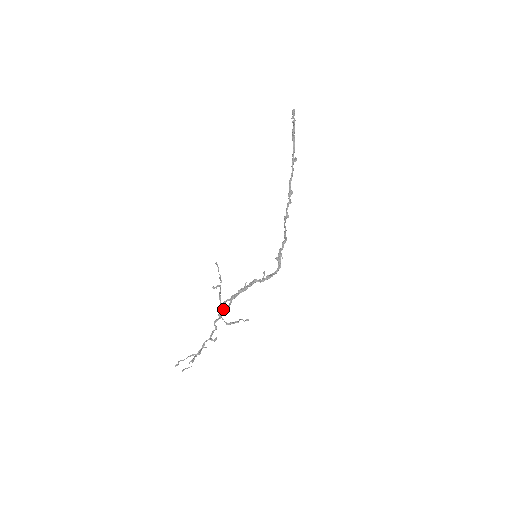
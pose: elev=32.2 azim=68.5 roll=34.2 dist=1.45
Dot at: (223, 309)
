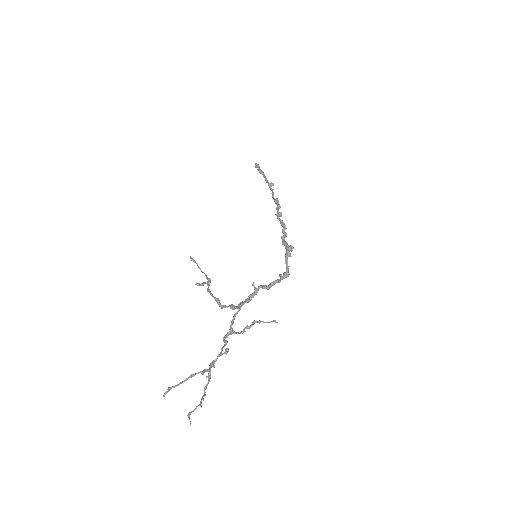
Dot at: (215, 298)
